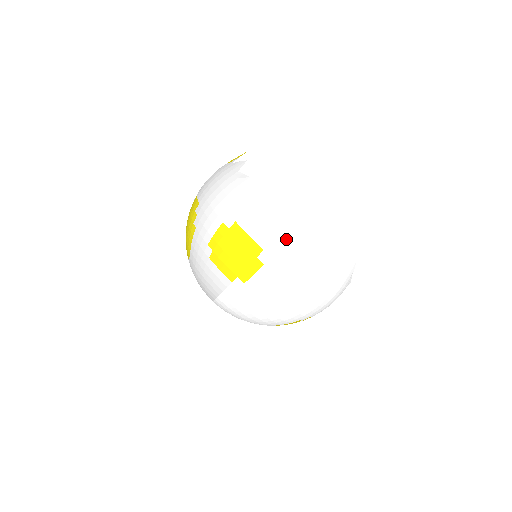
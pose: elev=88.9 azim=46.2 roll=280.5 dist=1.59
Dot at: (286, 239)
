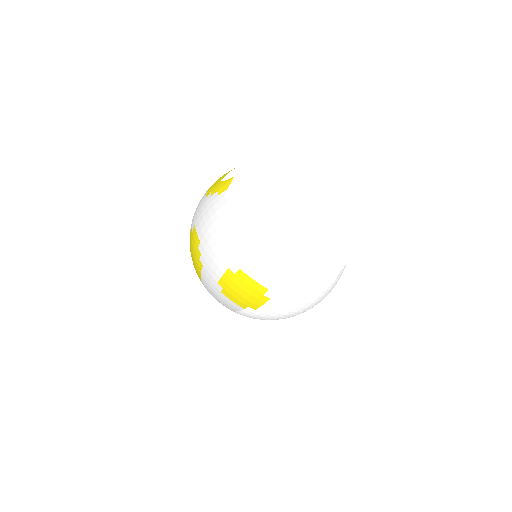
Dot at: (286, 278)
